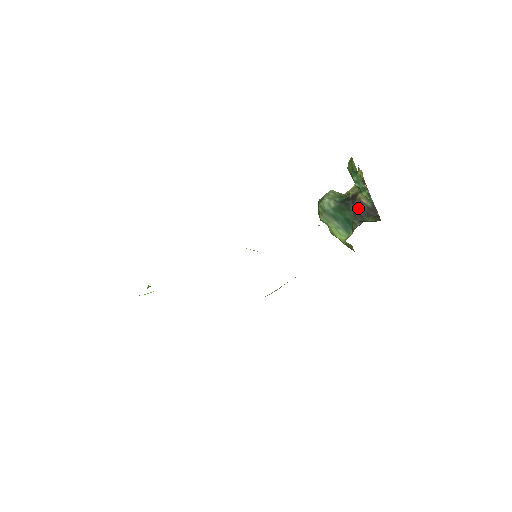
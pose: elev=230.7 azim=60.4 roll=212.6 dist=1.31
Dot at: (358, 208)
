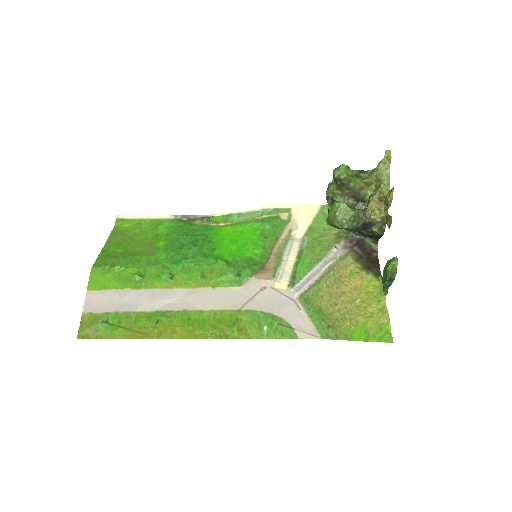
Dot at: (367, 233)
